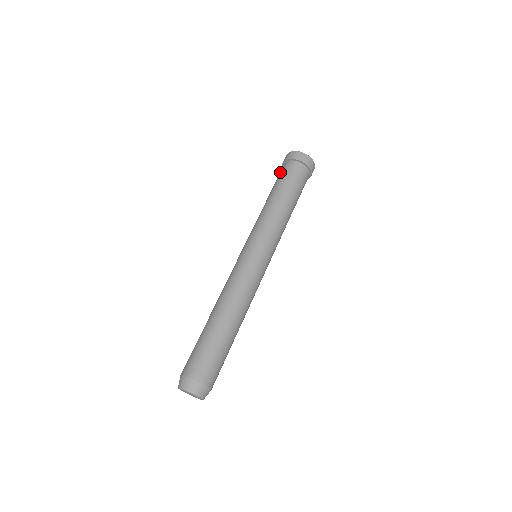
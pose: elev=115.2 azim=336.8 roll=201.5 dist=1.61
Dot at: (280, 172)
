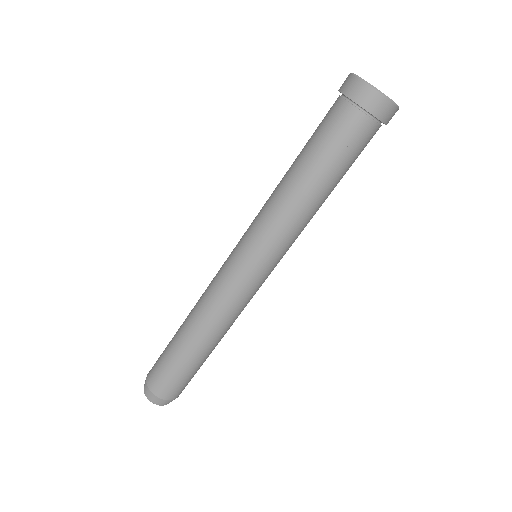
Dot at: (327, 116)
